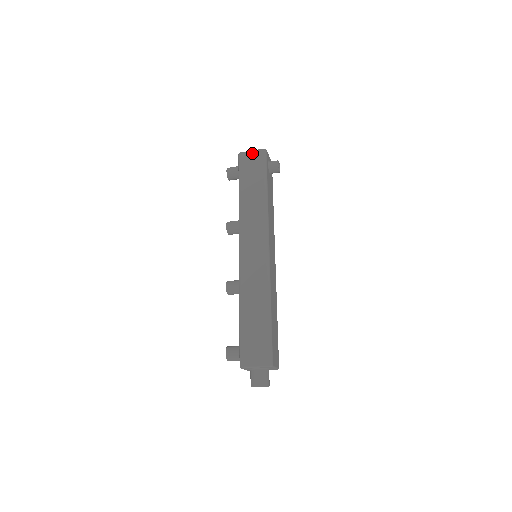
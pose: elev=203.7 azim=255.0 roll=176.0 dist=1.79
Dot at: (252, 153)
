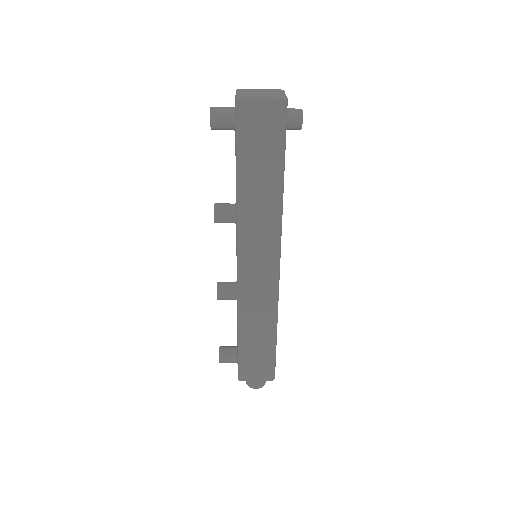
Dot at: (262, 105)
